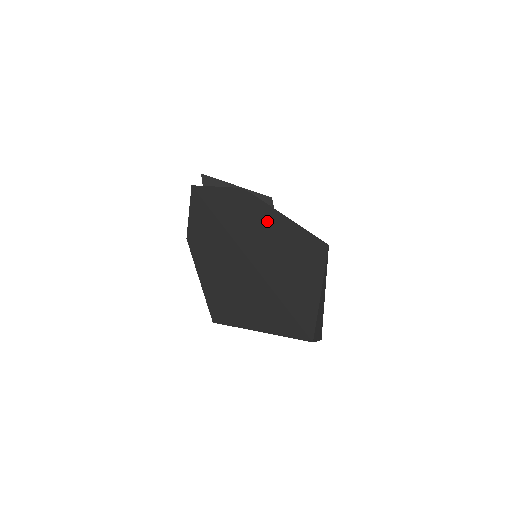
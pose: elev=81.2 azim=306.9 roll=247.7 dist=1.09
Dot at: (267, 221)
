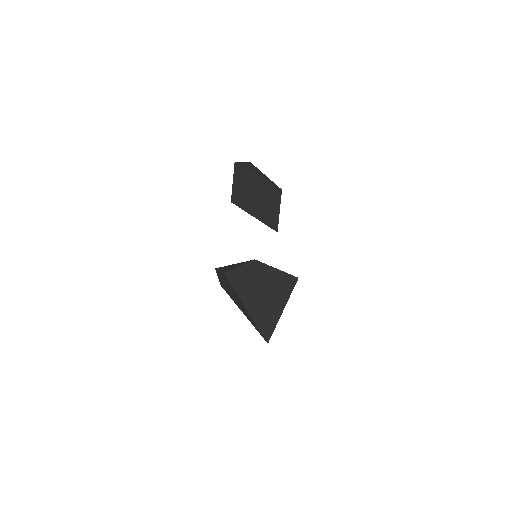
Dot at: (264, 278)
